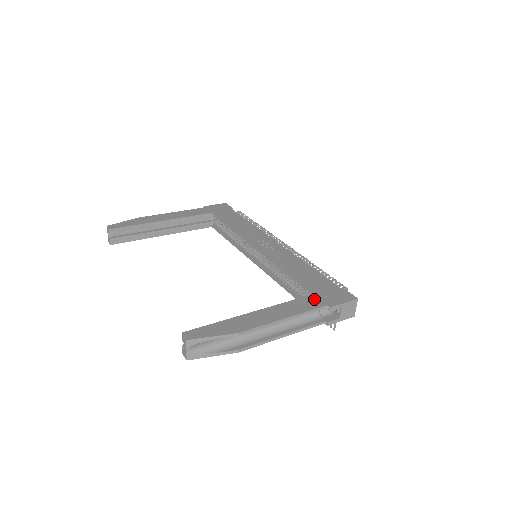
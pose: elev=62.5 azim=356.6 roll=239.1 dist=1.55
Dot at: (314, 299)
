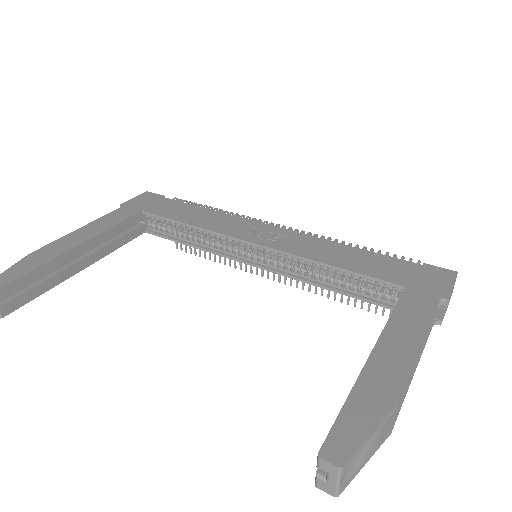
Dot at: (416, 295)
